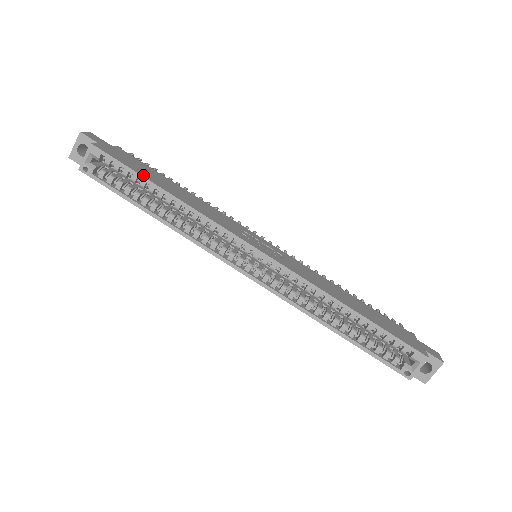
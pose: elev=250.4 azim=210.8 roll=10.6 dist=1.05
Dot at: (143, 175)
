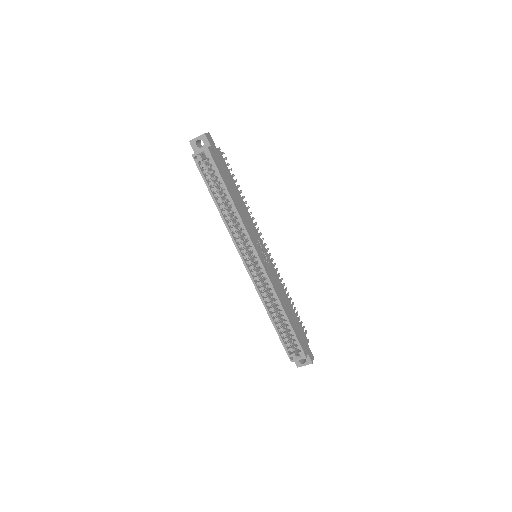
Dot at: (225, 182)
